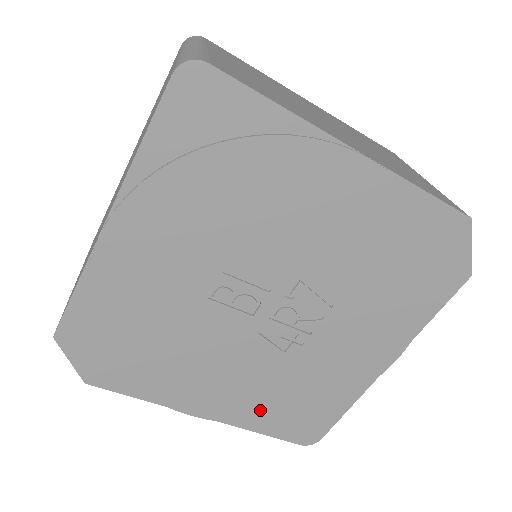
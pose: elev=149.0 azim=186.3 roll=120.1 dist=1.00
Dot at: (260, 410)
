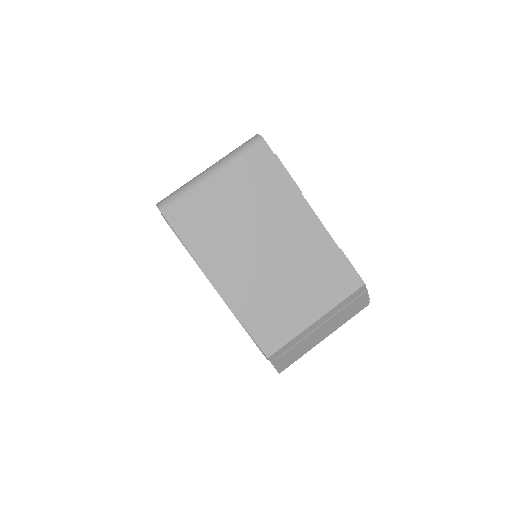
Dot at: occluded
